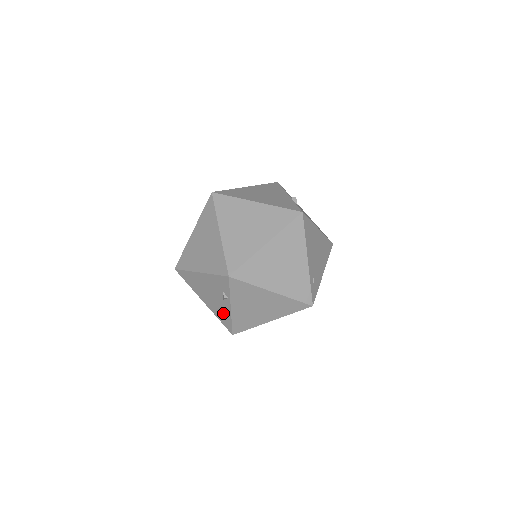
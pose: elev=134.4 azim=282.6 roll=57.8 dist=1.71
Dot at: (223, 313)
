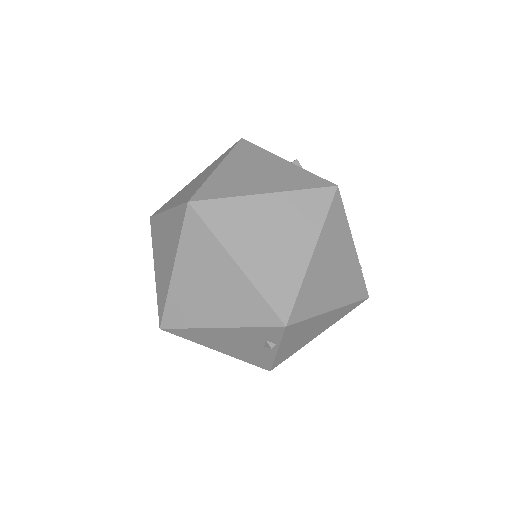
Dot at: (258, 357)
